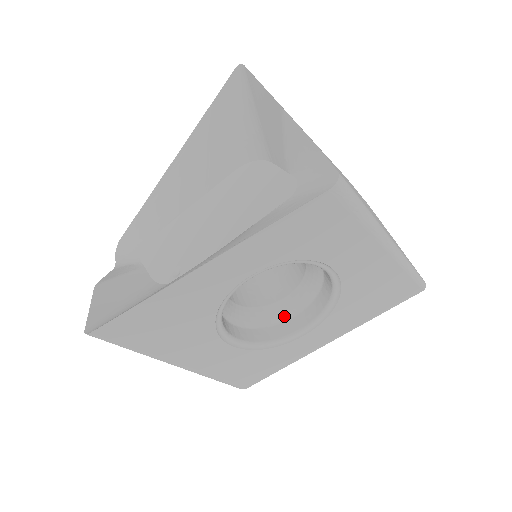
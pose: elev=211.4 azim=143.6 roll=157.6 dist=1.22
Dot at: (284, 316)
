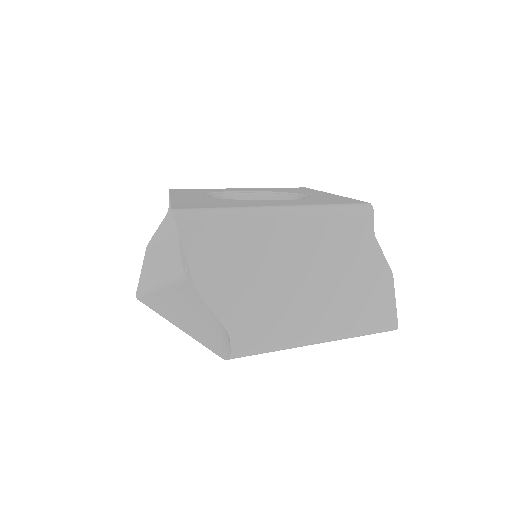
Dot at: occluded
